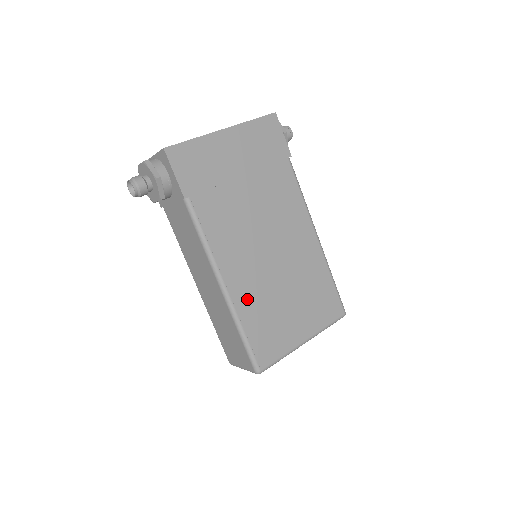
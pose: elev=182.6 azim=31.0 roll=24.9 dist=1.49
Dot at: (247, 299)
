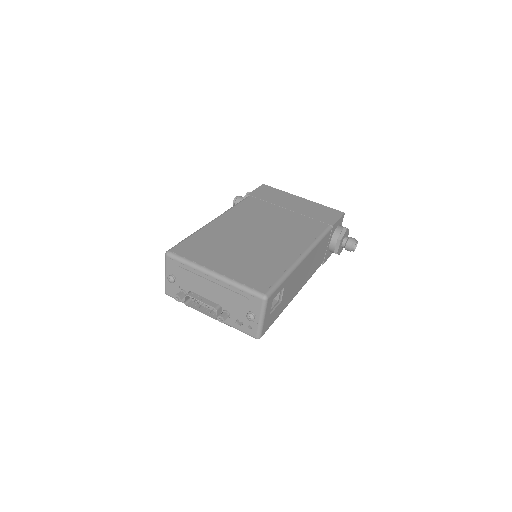
Dot at: (216, 231)
